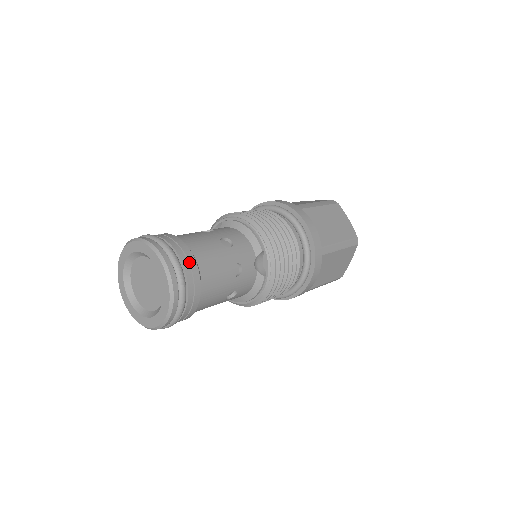
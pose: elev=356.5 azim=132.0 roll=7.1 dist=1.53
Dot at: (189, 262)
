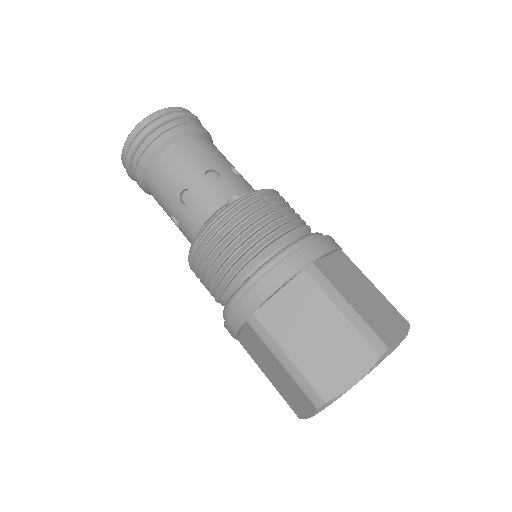
Dot at: (190, 123)
